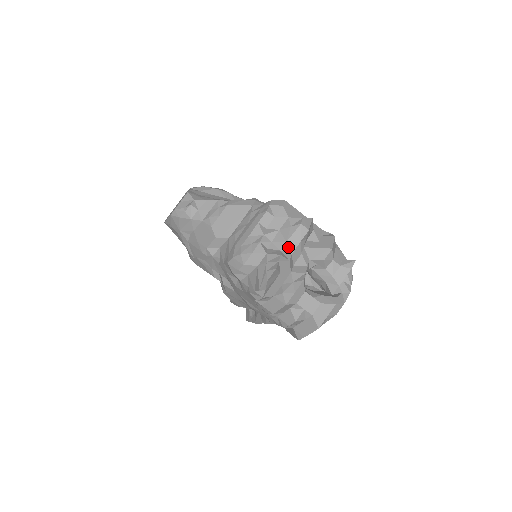
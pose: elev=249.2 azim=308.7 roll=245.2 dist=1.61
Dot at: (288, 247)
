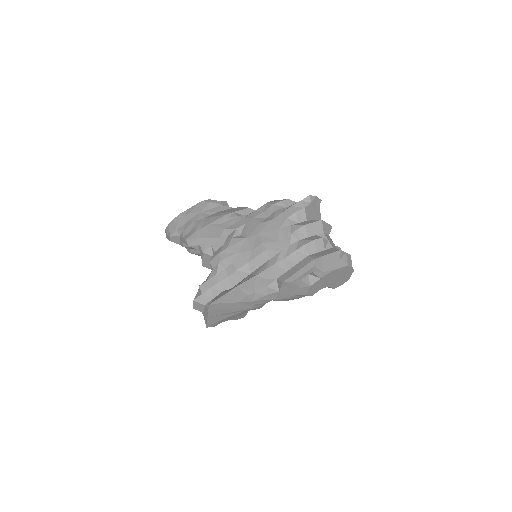
Dot at: occluded
